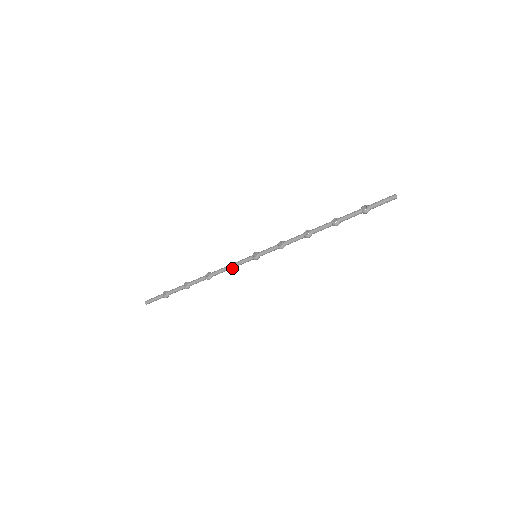
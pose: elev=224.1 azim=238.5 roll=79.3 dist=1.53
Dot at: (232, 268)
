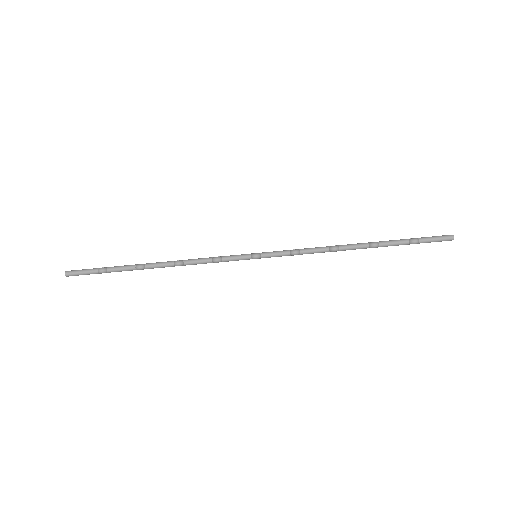
Dot at: (218, 258)
